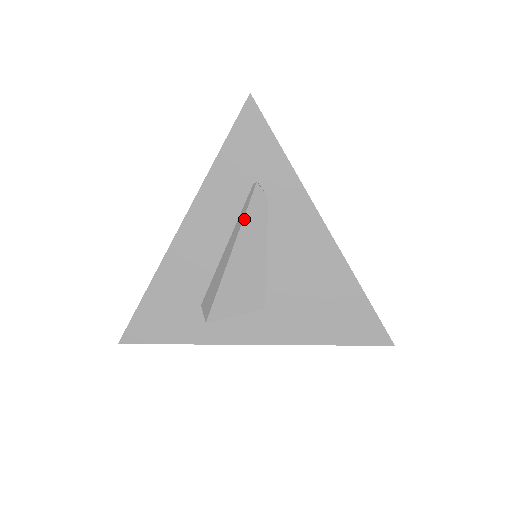
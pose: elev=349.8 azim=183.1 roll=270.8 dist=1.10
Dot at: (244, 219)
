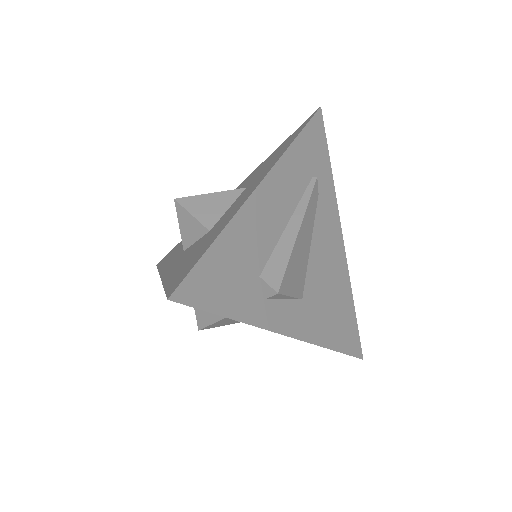
Dot at: (309, 203)
